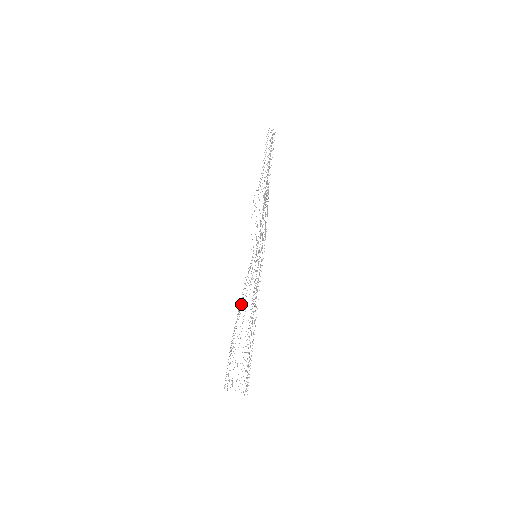
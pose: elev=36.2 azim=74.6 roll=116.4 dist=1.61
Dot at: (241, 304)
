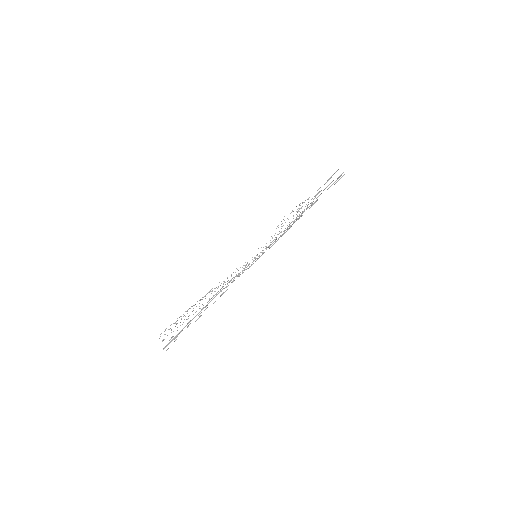
Dot at: occluded
